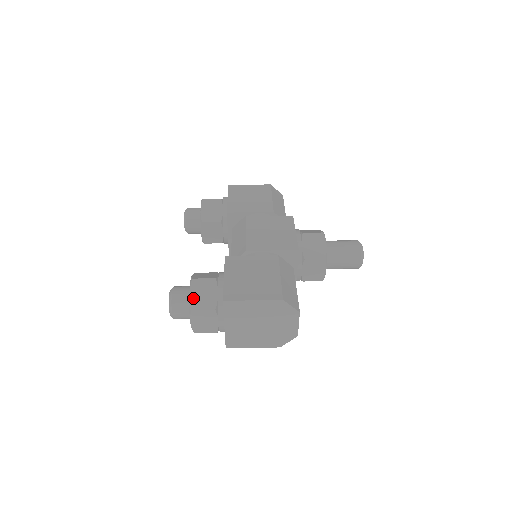
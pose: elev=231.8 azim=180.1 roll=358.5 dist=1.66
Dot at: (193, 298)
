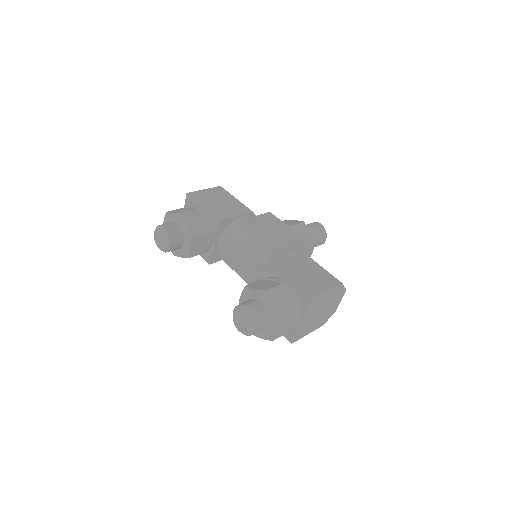
Dot at: (276, 308)
